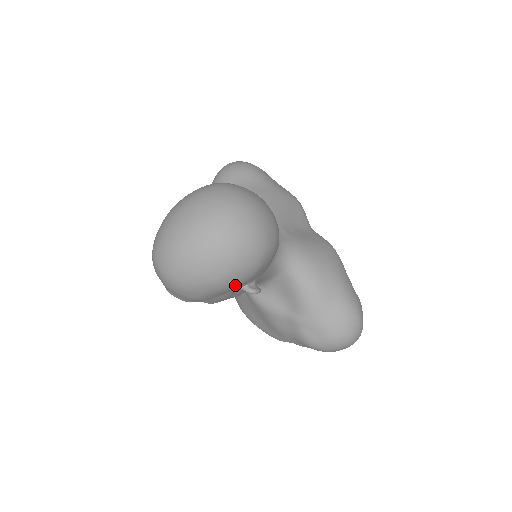
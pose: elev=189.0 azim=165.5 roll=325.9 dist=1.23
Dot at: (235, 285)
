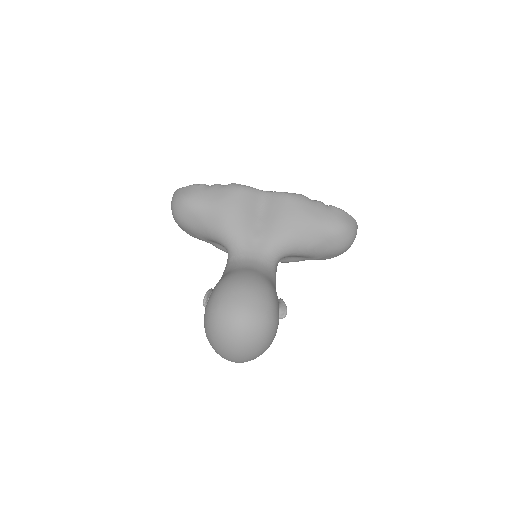
Dot at: occluded
